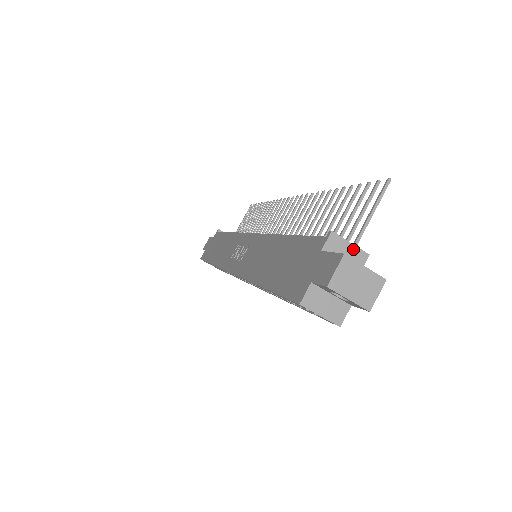
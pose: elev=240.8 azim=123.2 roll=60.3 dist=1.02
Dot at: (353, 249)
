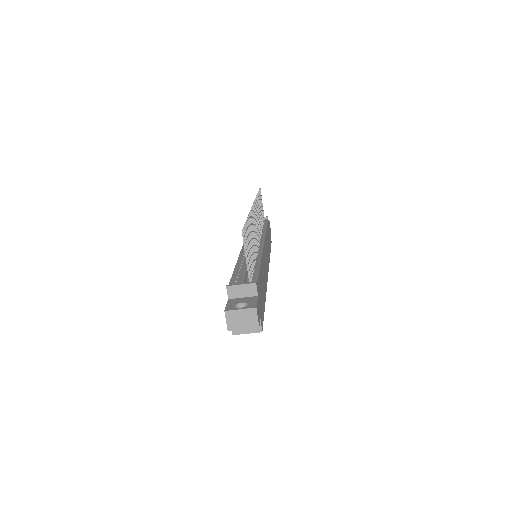
Dot at: (245, 287)
